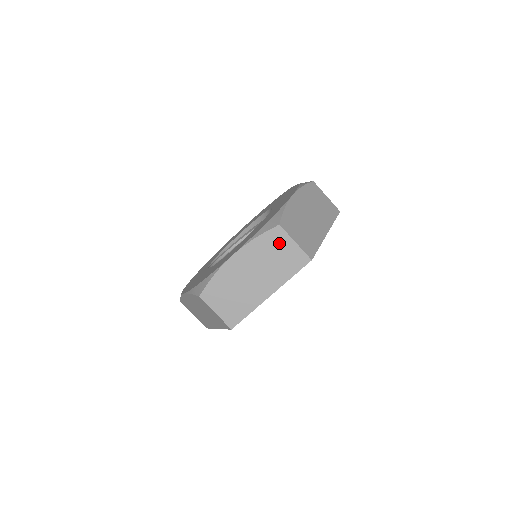
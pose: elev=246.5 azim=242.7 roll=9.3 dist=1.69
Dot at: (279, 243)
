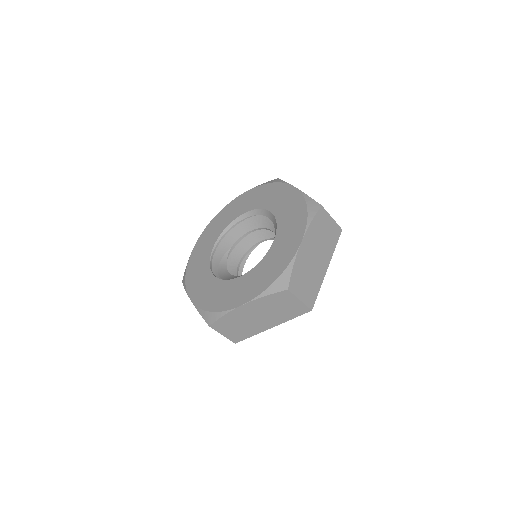
Dot at: (285, 300)
